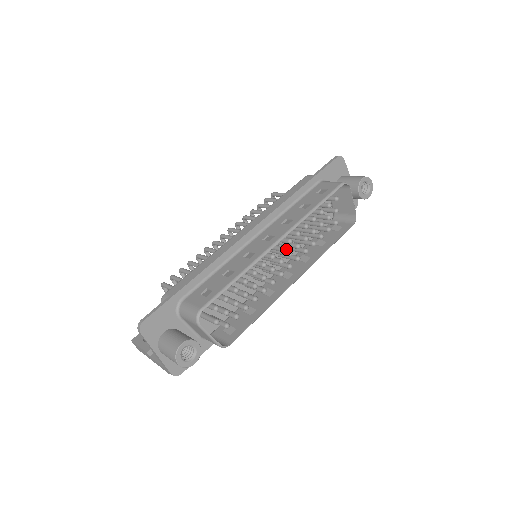
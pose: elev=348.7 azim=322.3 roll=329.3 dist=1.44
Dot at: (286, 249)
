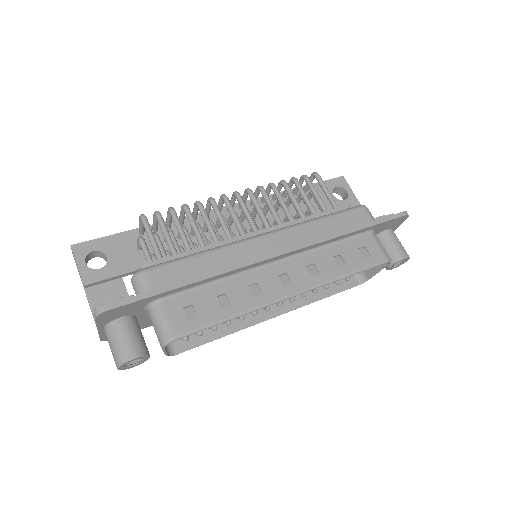
Dot at: occluded
